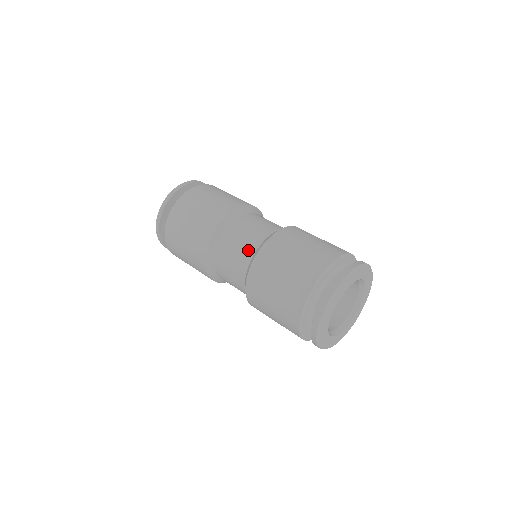
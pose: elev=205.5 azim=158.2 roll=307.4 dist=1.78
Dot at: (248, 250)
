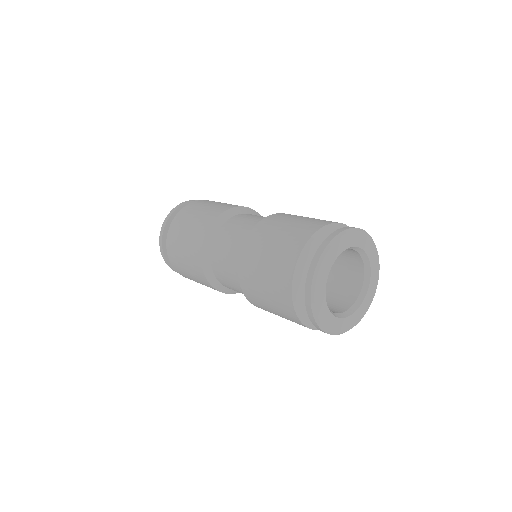
Dot at: (233, 265)
